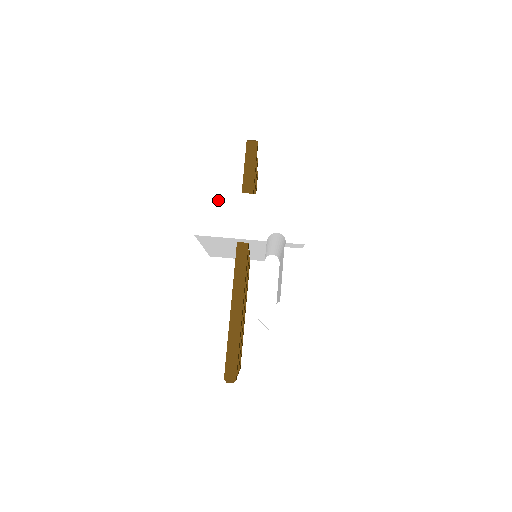
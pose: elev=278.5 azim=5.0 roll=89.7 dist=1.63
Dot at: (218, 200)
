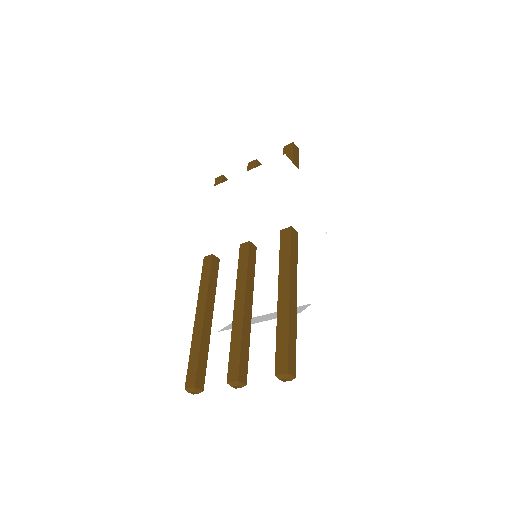
Dot at: (297, 175)
